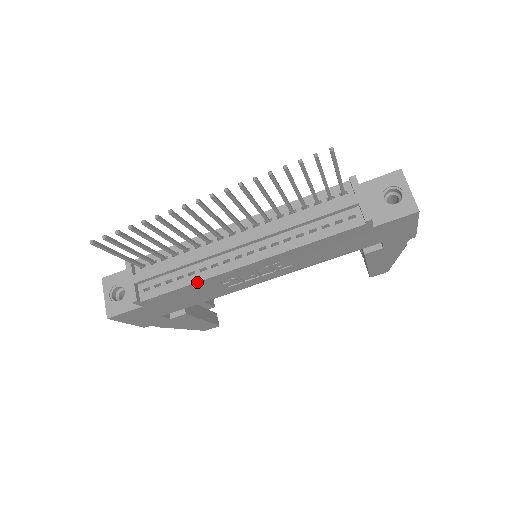
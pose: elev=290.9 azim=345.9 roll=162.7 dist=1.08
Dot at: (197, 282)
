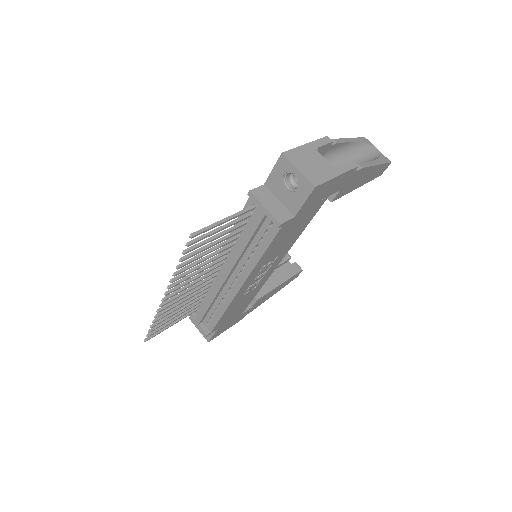
Dot at: (226, 310)
